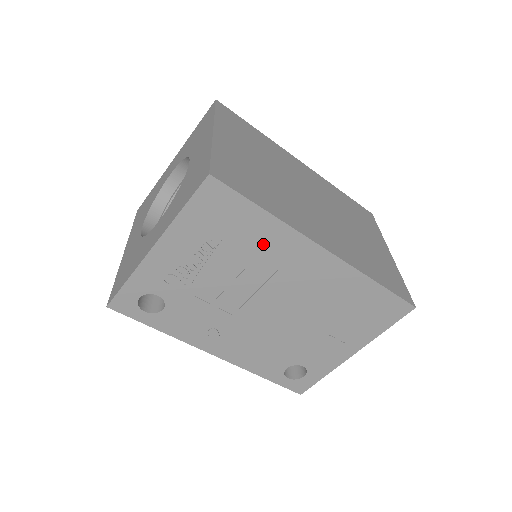
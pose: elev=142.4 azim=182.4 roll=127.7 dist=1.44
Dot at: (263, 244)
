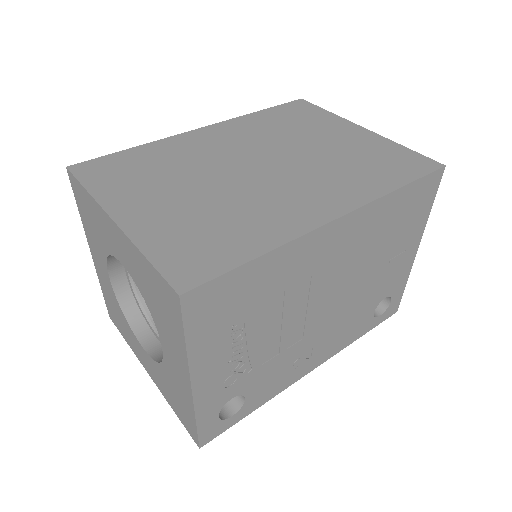
Dot at: (282, 277)
